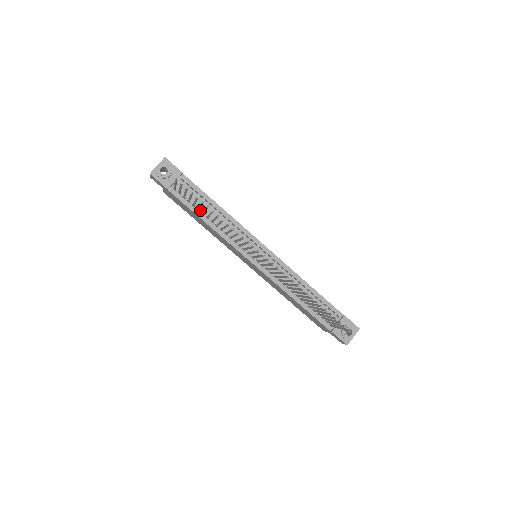
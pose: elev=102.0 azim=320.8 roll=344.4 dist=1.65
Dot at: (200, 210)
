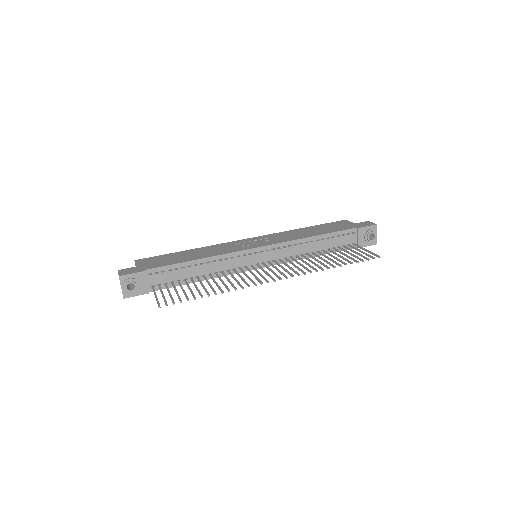
Dot at: (186, 278)
